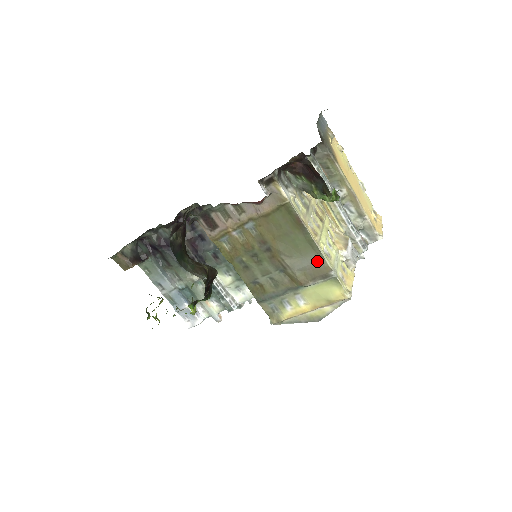
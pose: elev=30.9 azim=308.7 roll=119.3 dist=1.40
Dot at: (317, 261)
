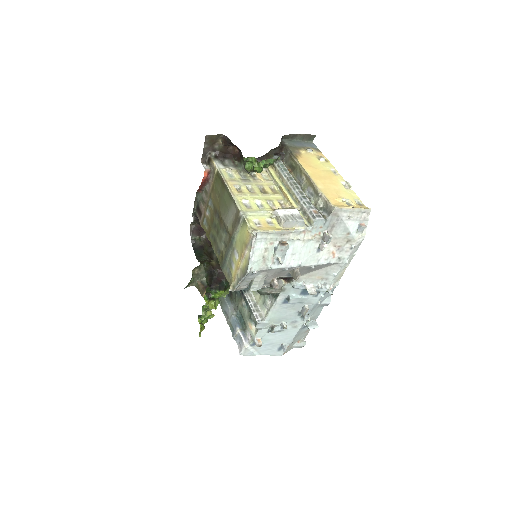
Dot at: (235, 209)
